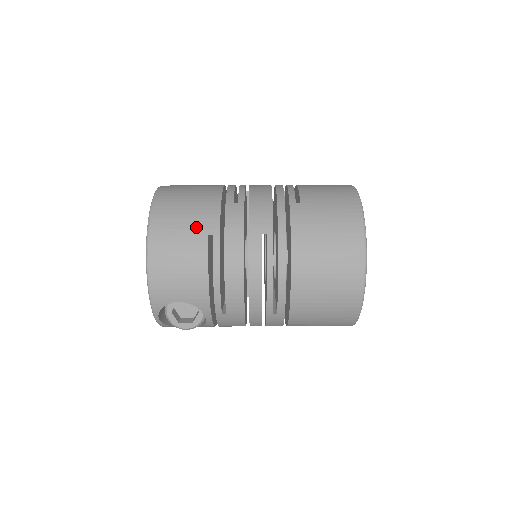
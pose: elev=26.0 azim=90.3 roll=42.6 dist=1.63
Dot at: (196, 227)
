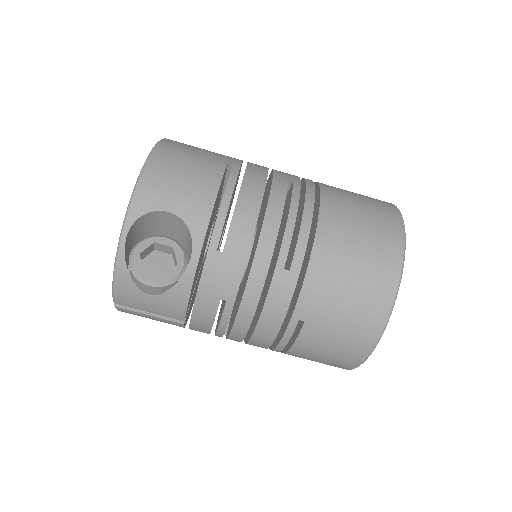
Dot at: (215, 155)
